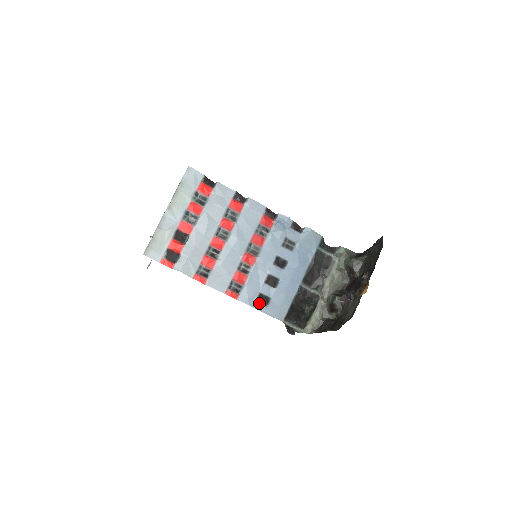
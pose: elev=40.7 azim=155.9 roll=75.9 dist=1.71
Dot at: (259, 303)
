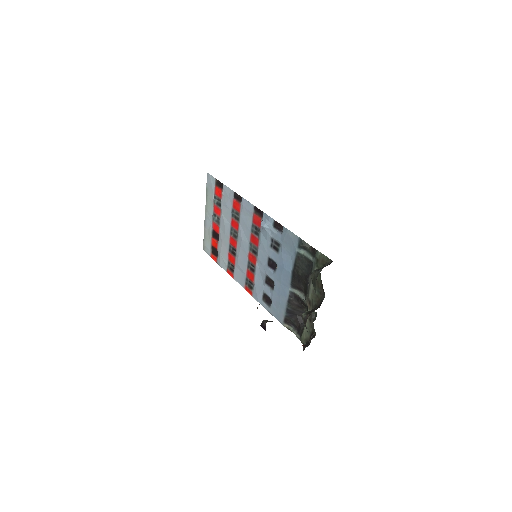
Dot at: (265, 302)
